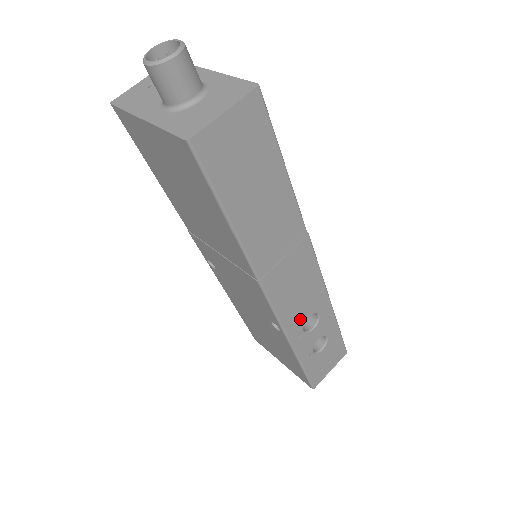
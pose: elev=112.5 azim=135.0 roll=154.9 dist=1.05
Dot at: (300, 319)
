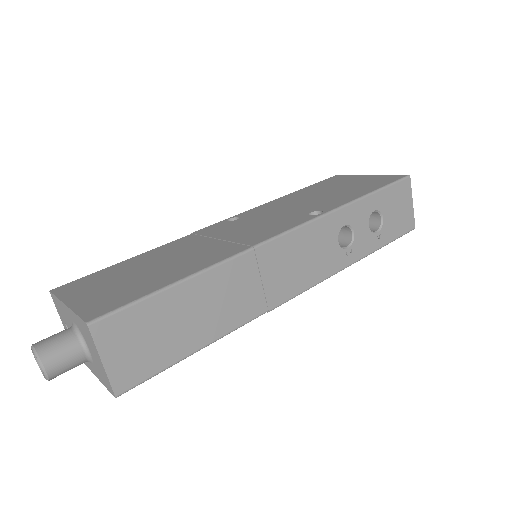
Dot at: (333, 254)
